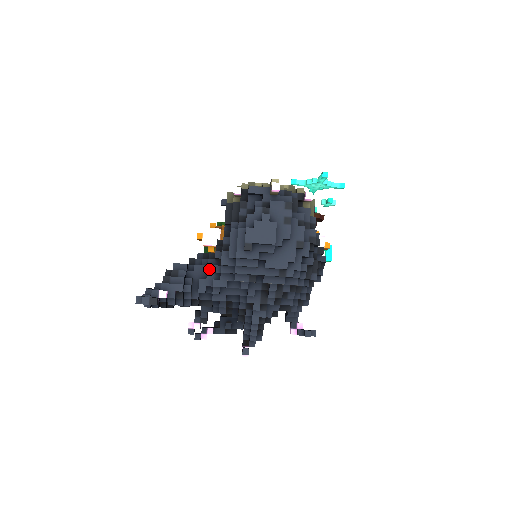
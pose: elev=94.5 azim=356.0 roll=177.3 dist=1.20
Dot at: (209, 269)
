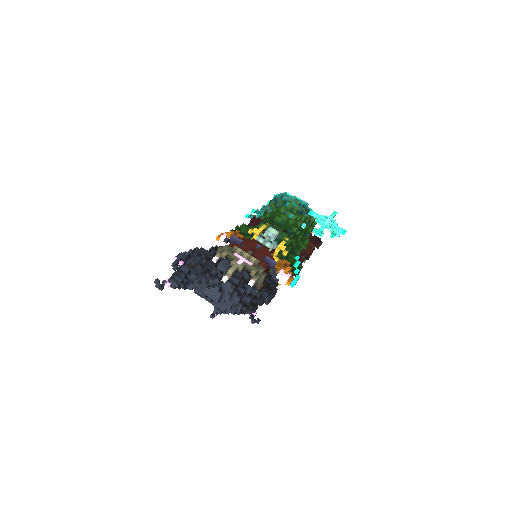
Dot at: (196, 281)
